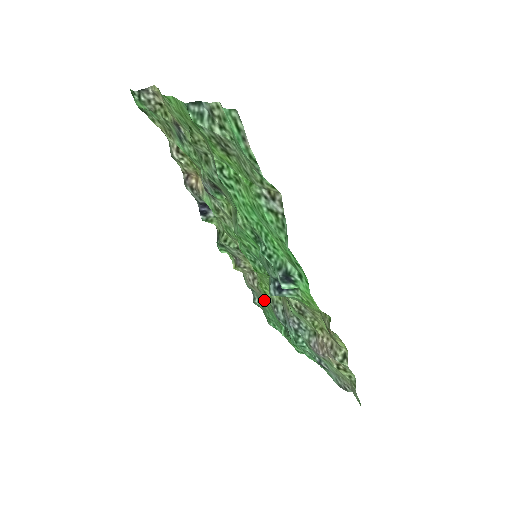
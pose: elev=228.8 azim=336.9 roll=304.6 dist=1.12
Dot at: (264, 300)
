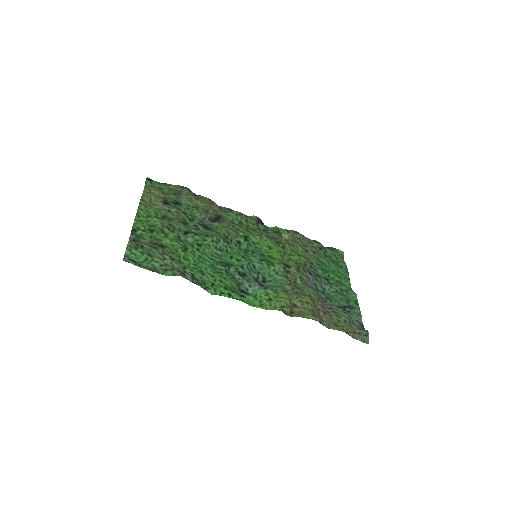
Dot at: (313, 256)
